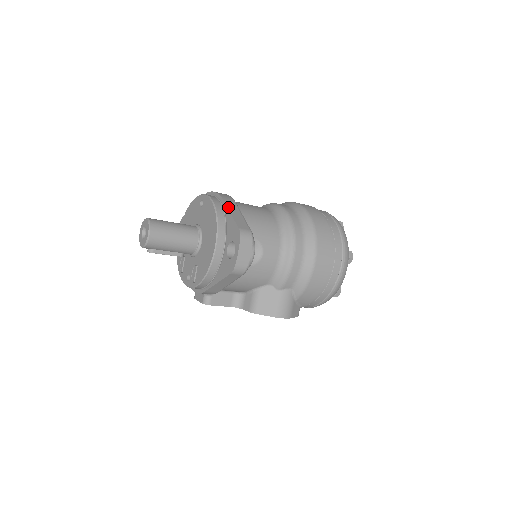
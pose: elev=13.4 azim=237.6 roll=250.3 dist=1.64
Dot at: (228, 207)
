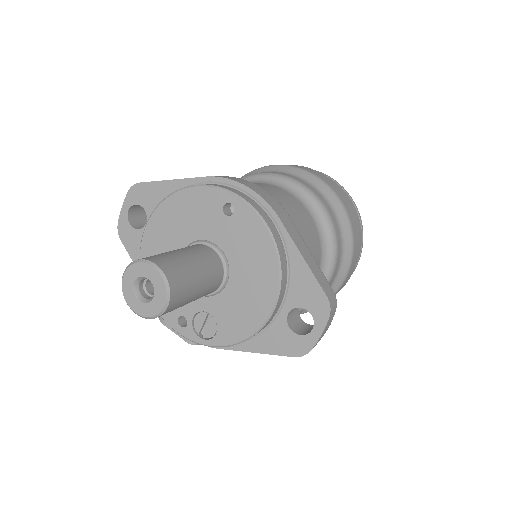
Dot at: (294, 241)
